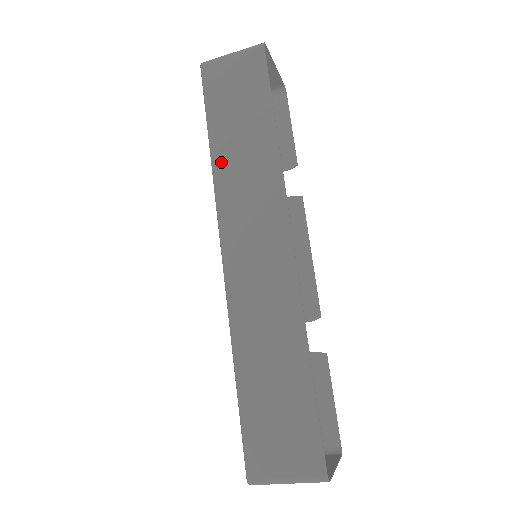
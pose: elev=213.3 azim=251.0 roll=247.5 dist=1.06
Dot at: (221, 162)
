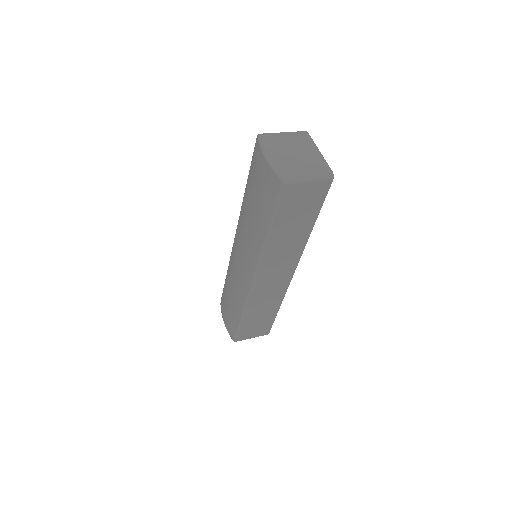
Dot at: (272, 243)
